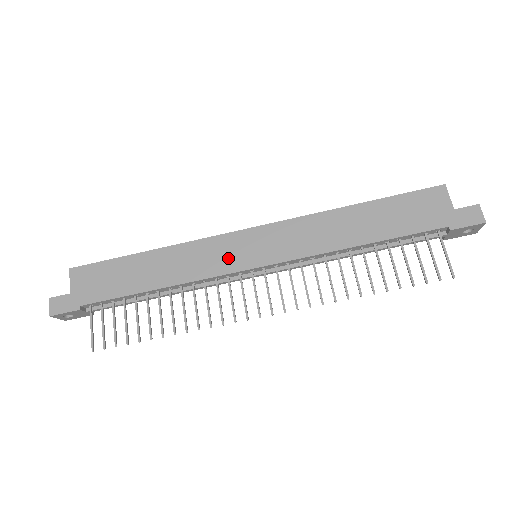
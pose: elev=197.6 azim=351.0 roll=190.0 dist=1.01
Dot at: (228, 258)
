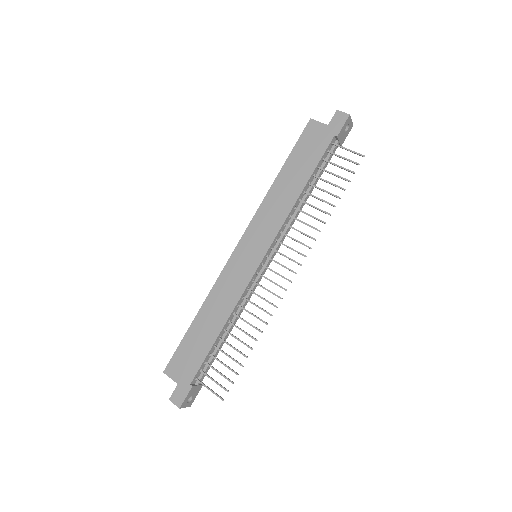
Dot at: (242, 272)
